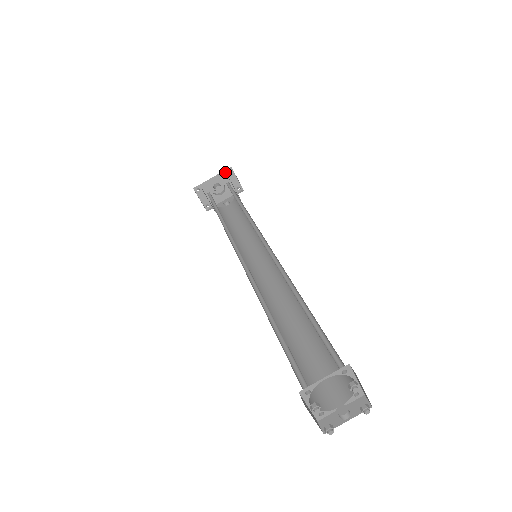
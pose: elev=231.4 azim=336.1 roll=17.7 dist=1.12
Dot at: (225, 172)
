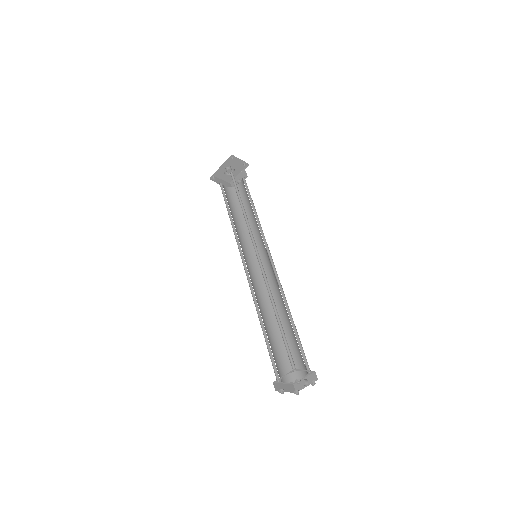
Dot at: (229, 159)
